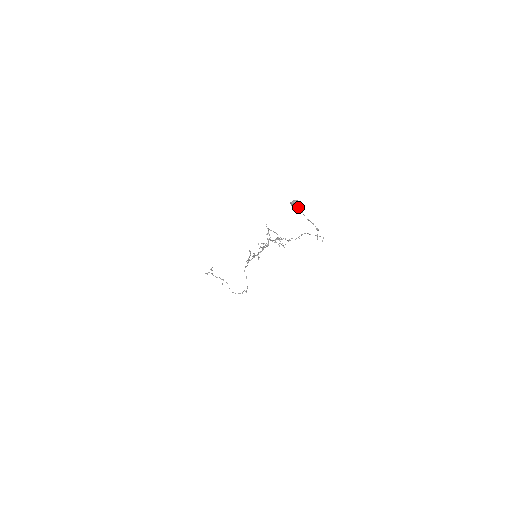
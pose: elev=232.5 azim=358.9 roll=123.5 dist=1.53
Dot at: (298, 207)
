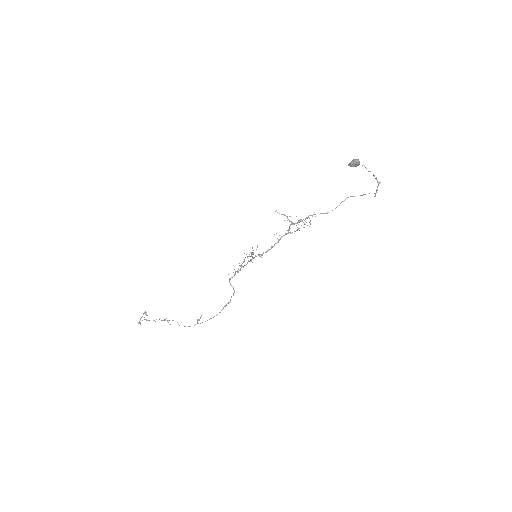
Dot at: occluded
